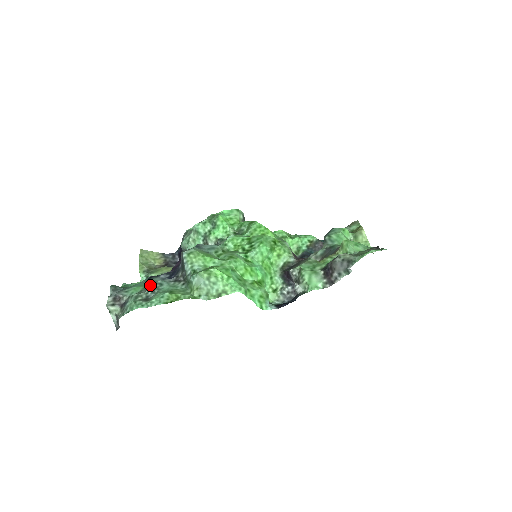
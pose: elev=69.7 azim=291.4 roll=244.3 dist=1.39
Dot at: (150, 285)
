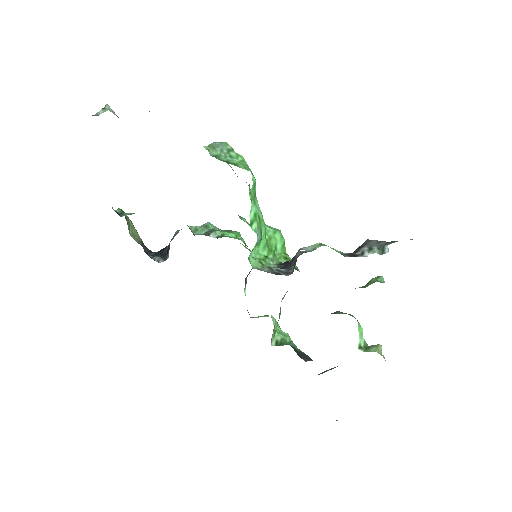
Dot at: occluded
